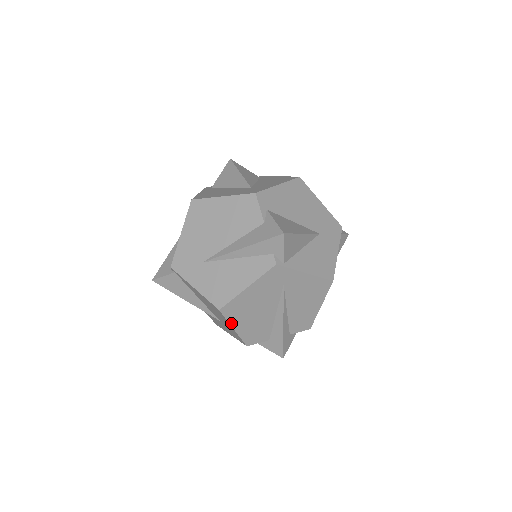
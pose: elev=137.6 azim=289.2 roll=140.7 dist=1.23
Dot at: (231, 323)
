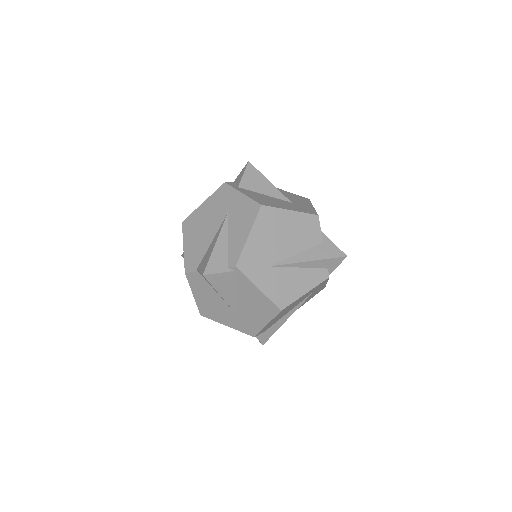
Dot at: (272, 320)
